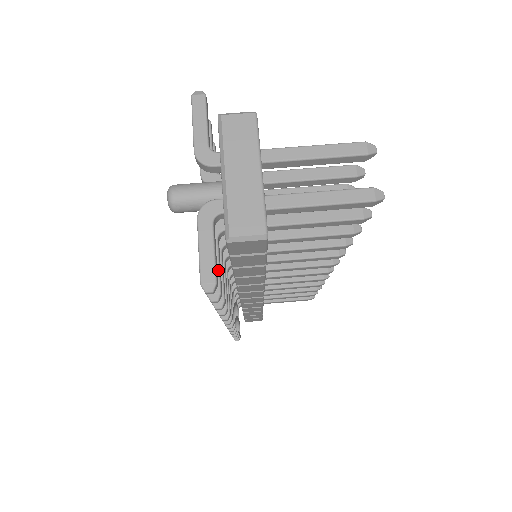
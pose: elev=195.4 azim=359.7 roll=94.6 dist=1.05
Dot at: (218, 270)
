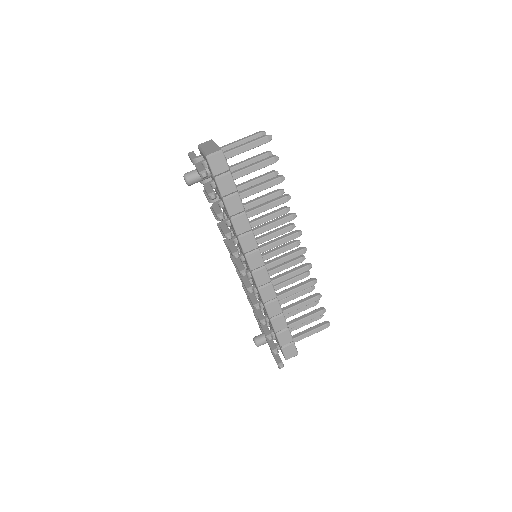
Dot at: (212, 189)
